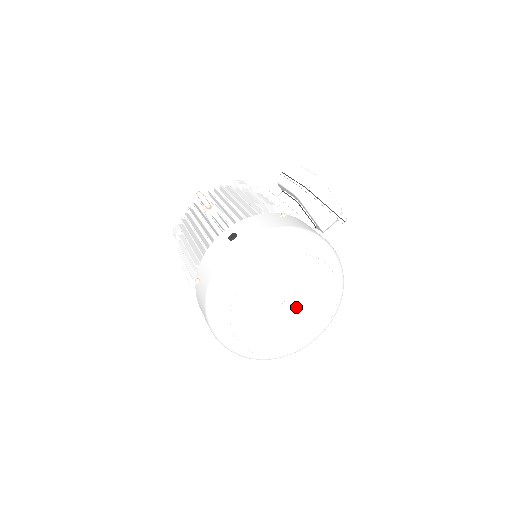
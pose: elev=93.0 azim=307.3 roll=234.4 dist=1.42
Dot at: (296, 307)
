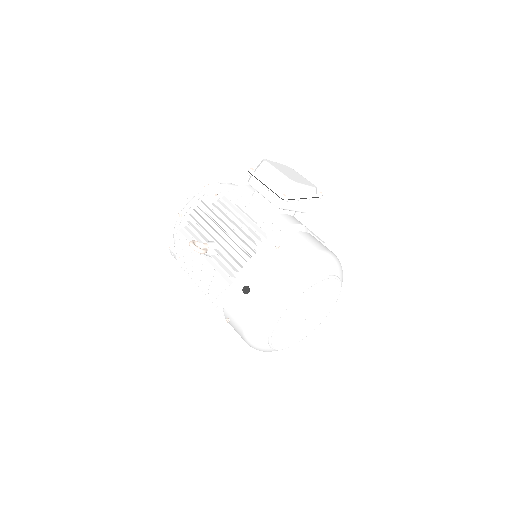
Dot at: occluded
